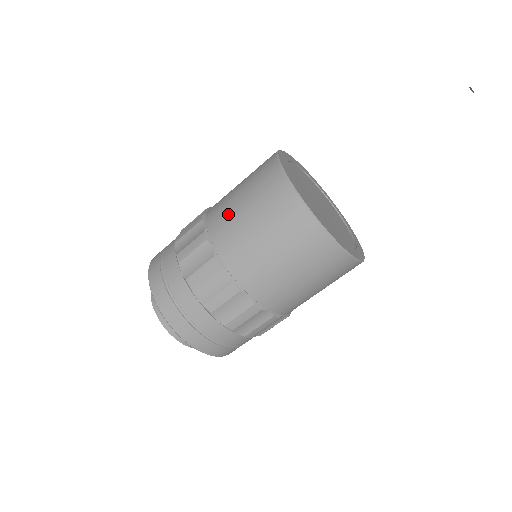
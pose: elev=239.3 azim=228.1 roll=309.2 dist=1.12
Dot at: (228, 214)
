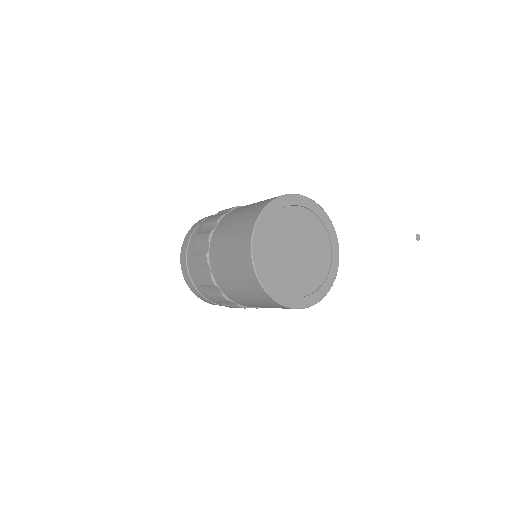
Dot at: (224, 276)
